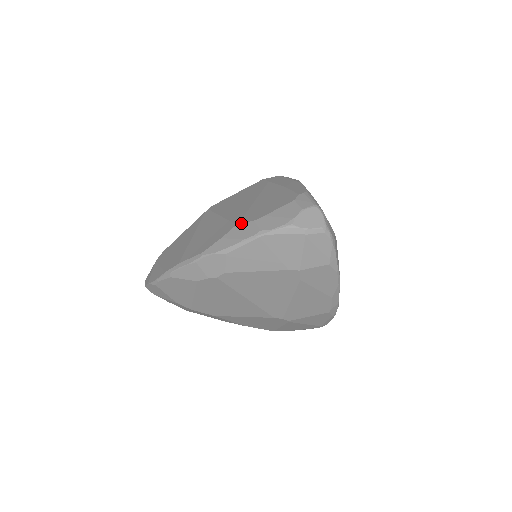
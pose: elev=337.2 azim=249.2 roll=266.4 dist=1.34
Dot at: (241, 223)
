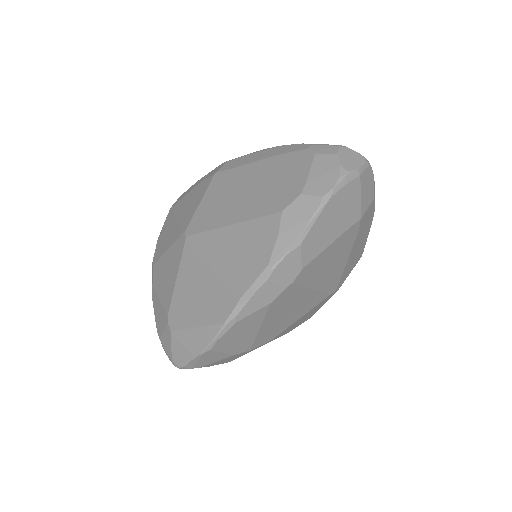
Dot at: (287, 206)
